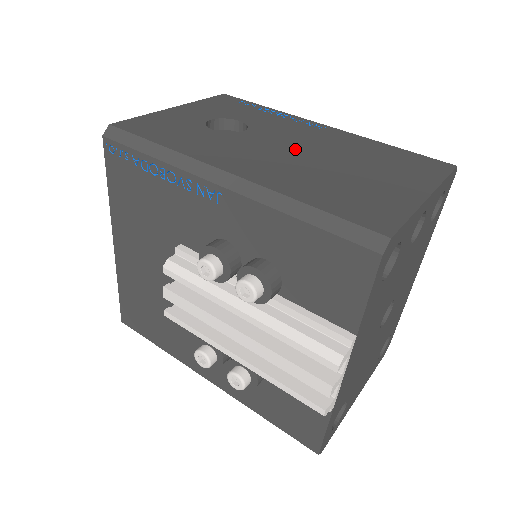
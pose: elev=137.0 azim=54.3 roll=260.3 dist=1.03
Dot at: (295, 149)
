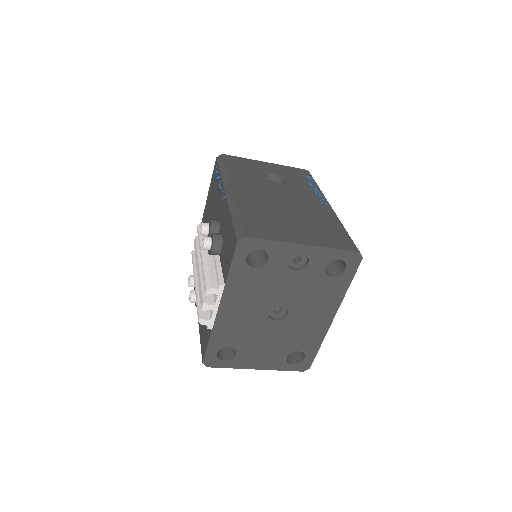
Dot at: (284, 201)
